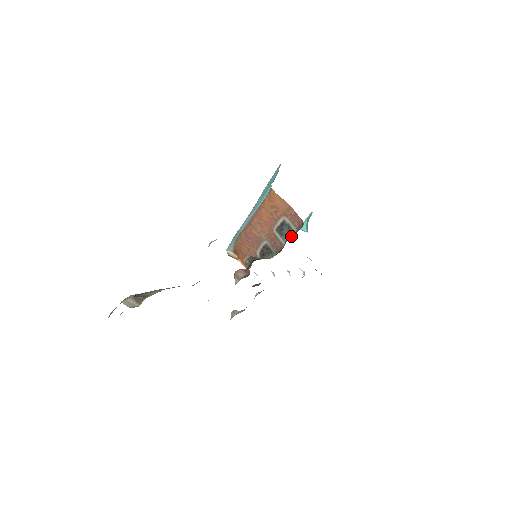
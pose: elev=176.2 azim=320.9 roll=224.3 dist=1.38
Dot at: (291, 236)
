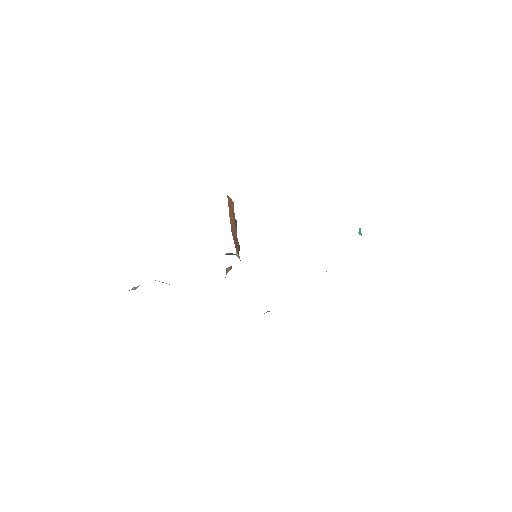
Dot at: occluded
